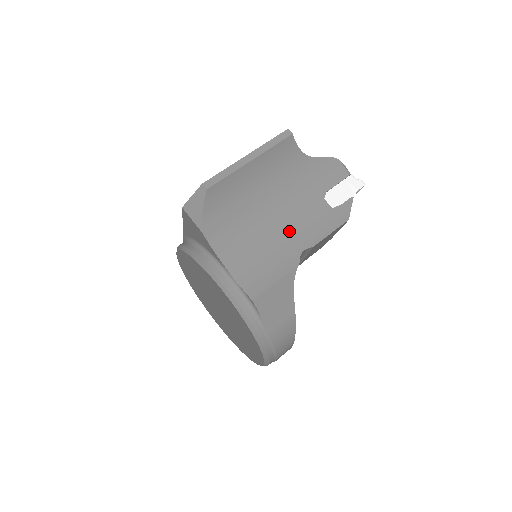
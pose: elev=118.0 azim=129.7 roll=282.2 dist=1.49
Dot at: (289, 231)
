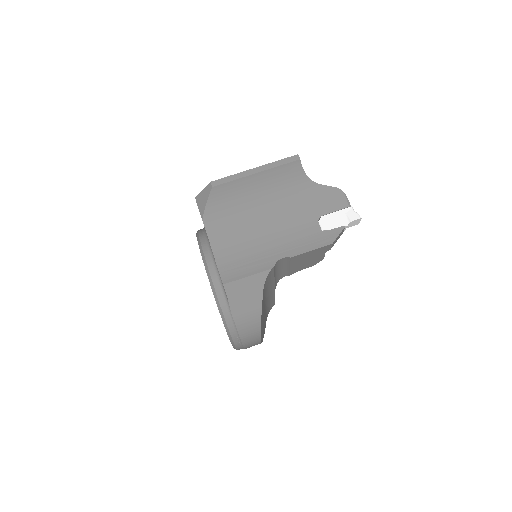
Dot at: (276, 239)
